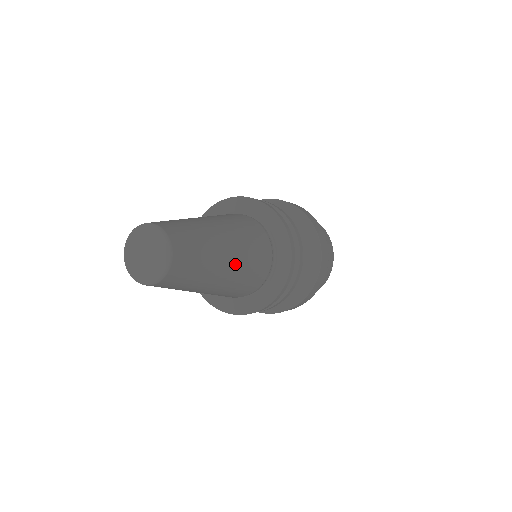
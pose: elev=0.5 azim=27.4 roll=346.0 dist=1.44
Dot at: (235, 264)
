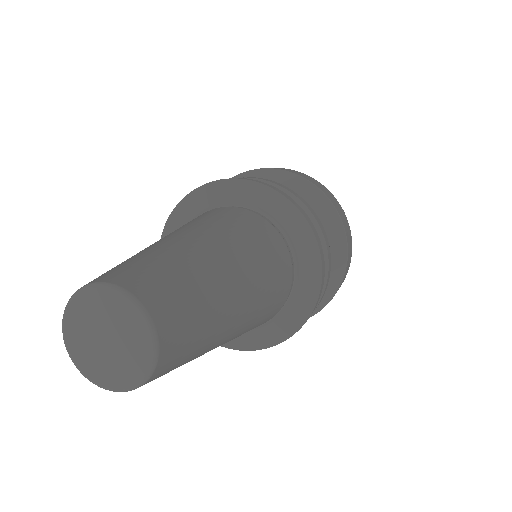
Dot at: (250, 293)
